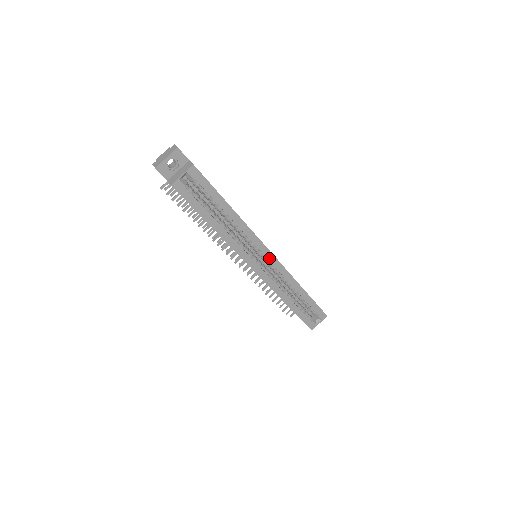
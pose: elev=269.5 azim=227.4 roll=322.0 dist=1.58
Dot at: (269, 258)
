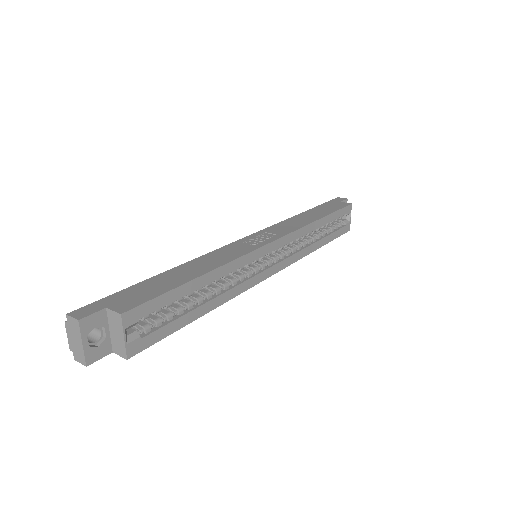
Dot at: (274, 248)
